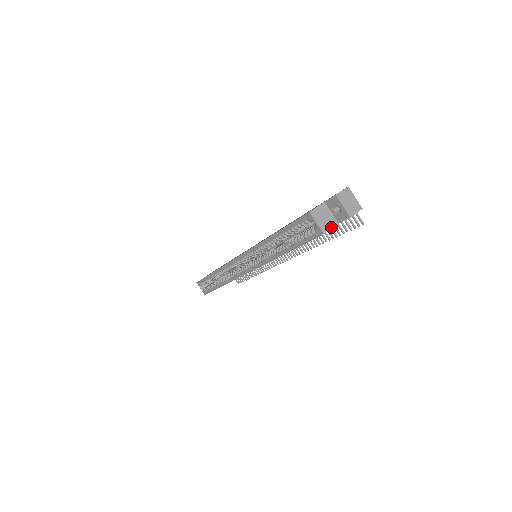
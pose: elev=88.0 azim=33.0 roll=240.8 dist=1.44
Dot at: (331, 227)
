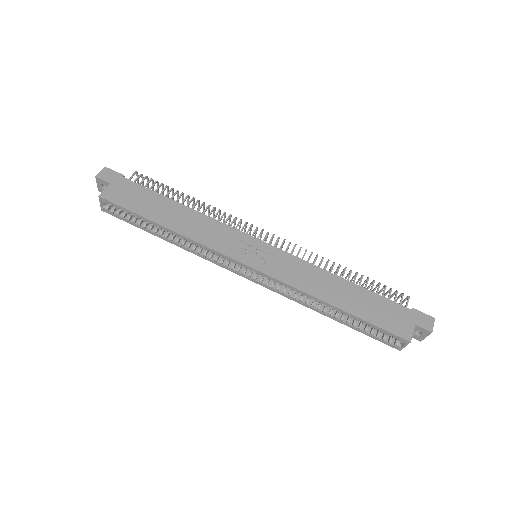
Dot at: occluded
